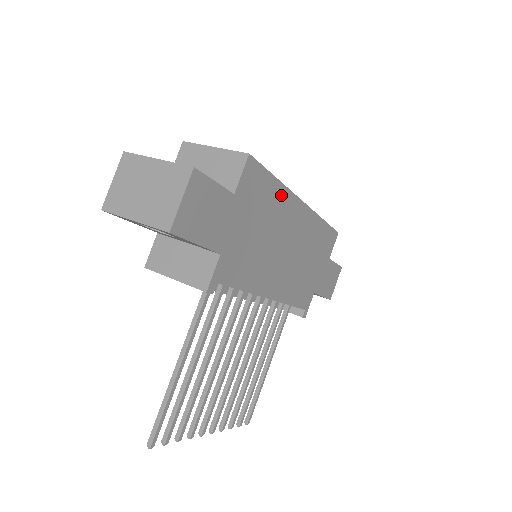
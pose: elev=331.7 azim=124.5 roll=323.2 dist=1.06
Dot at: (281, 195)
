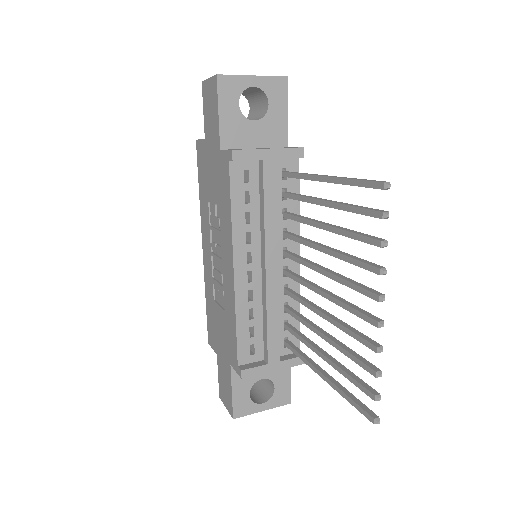
Dot at: occluded
